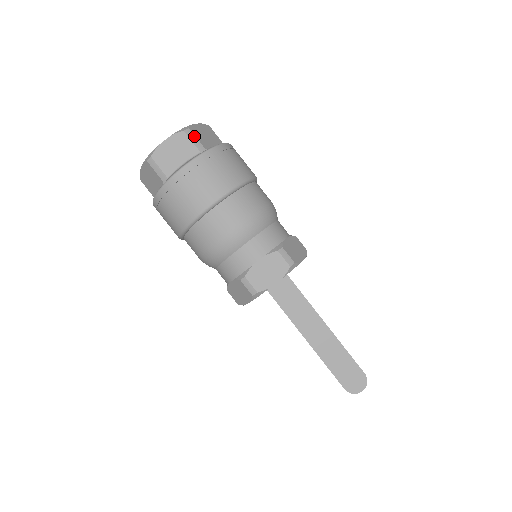
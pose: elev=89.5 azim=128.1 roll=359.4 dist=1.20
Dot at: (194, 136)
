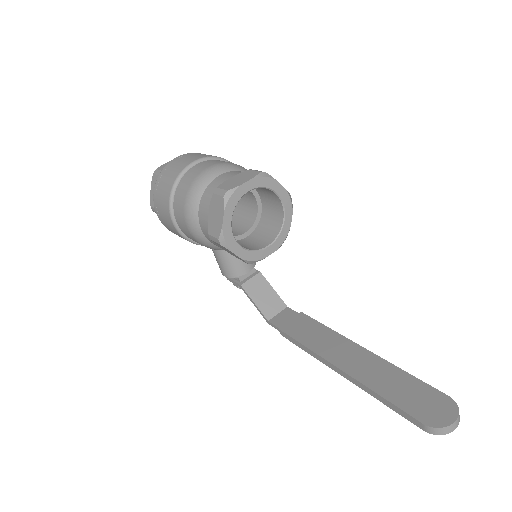
Dot at: occluded
